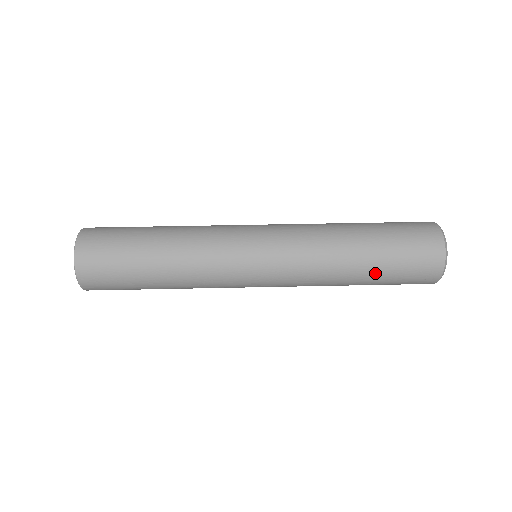
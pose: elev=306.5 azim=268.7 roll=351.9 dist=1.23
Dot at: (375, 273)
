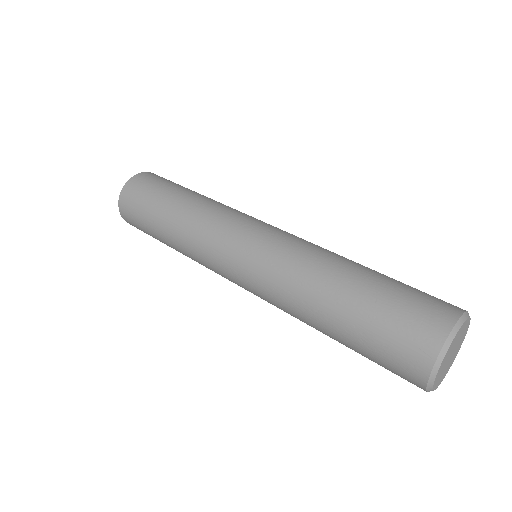
Dot at: (356, 299)
